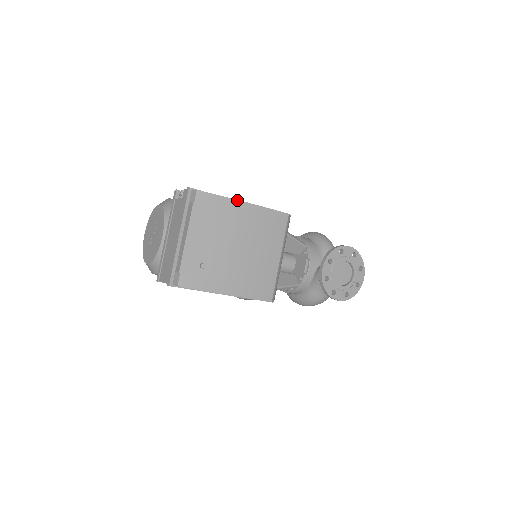
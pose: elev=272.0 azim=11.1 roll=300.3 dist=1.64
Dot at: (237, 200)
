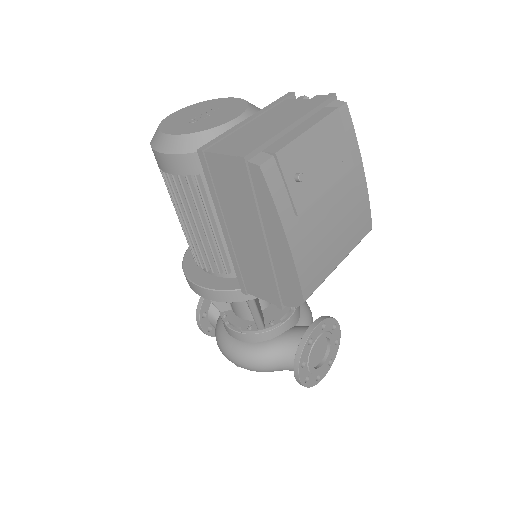
Dot at: (361, 158)
